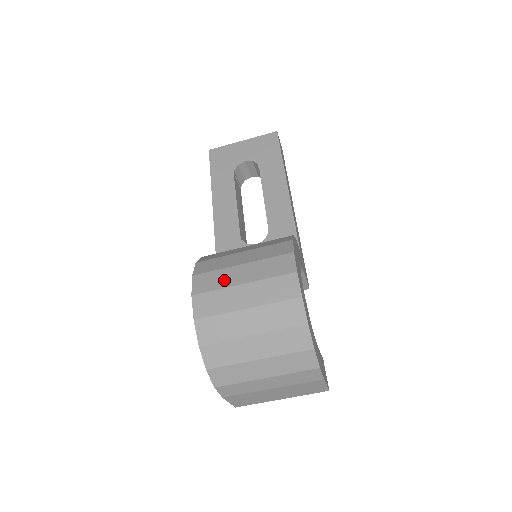
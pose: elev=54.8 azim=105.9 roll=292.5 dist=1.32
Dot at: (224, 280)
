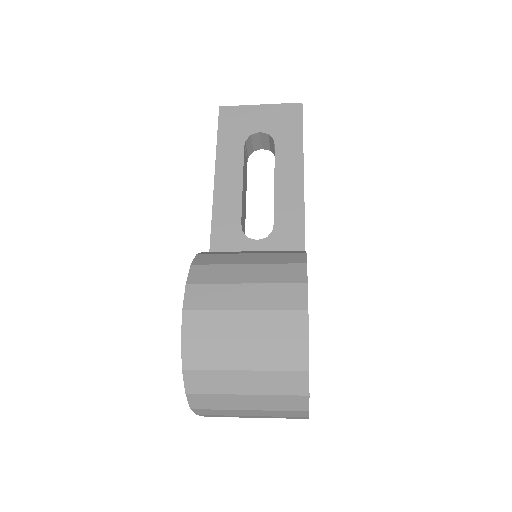
Dot at: (223, 300)
